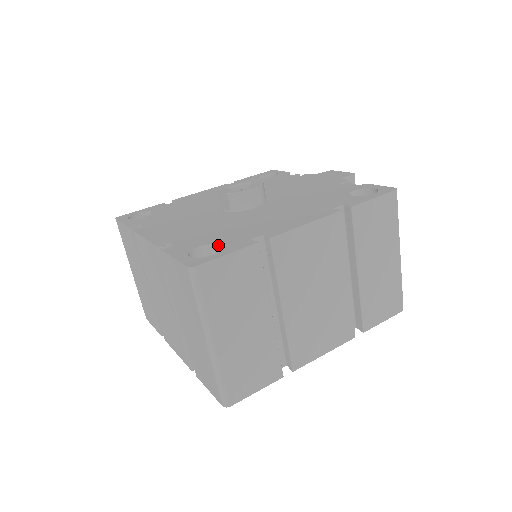
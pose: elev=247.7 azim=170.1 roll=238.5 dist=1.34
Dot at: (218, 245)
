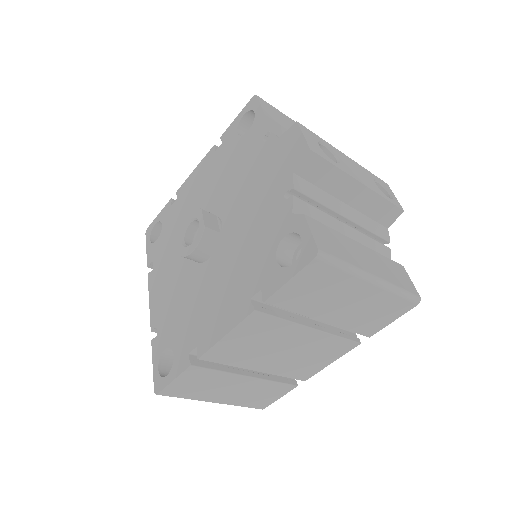
Dot at: (173, 353)
